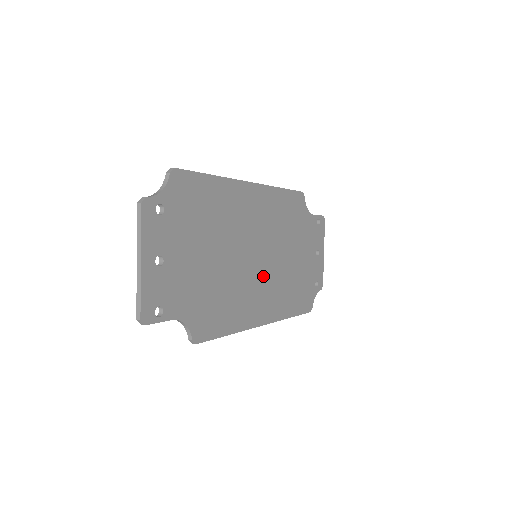
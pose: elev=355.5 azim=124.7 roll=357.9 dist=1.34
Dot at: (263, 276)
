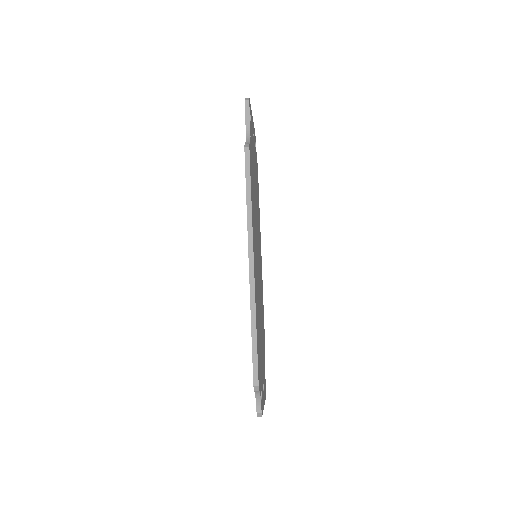
Dot at: (257, 265)
